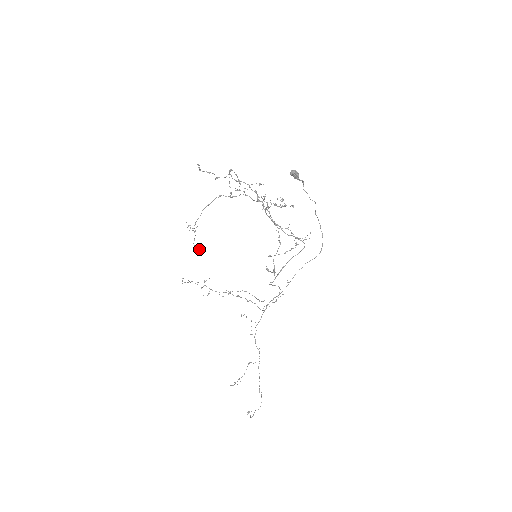
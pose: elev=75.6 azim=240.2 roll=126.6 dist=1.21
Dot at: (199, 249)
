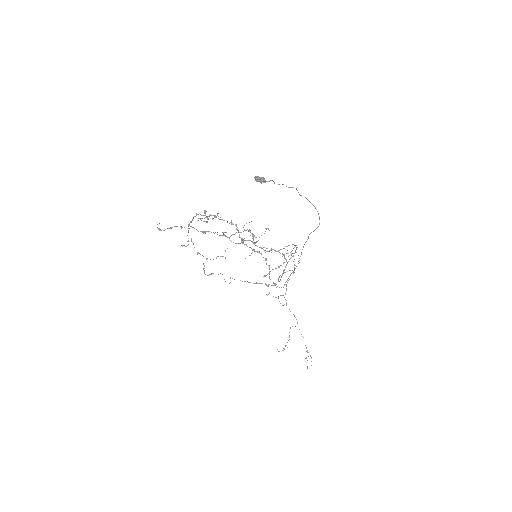
Dot at: occluded
